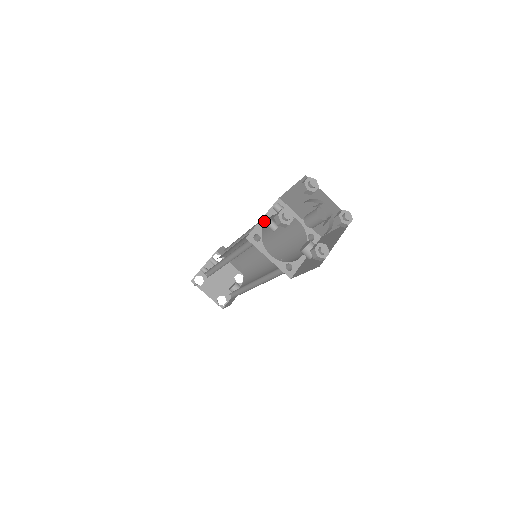
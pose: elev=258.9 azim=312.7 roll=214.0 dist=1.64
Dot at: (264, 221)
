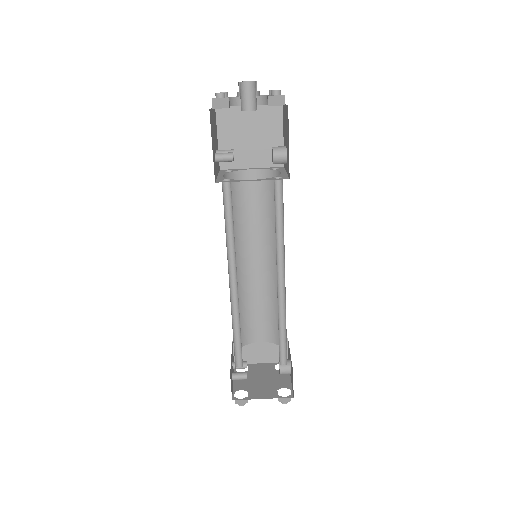
Dot at: (216, 157)
